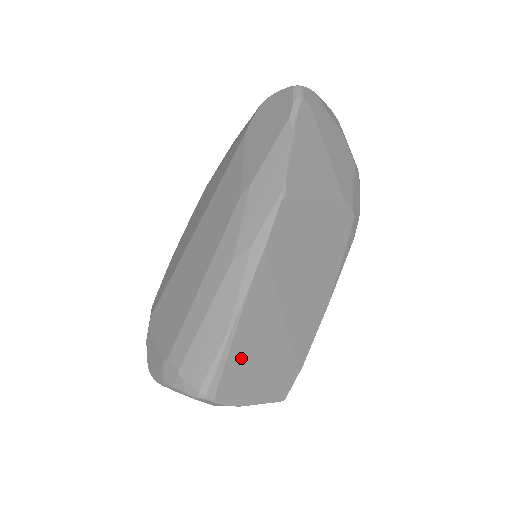
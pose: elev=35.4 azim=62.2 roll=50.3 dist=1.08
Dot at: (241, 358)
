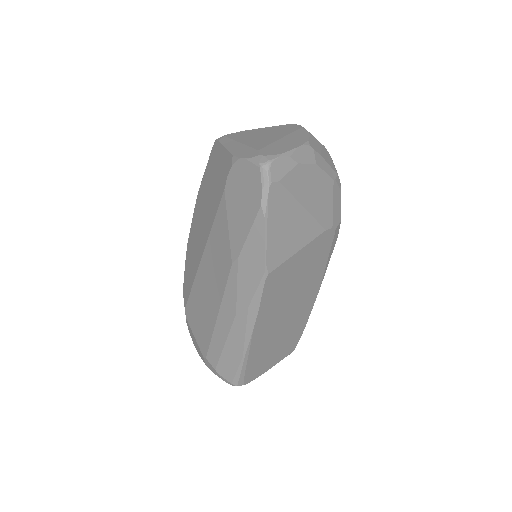
Dot at: (256, 360)
